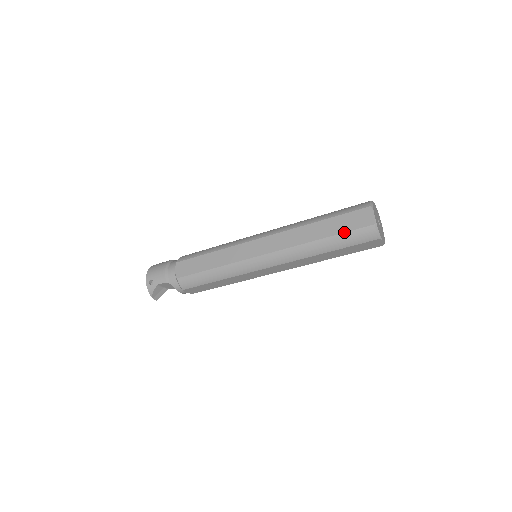
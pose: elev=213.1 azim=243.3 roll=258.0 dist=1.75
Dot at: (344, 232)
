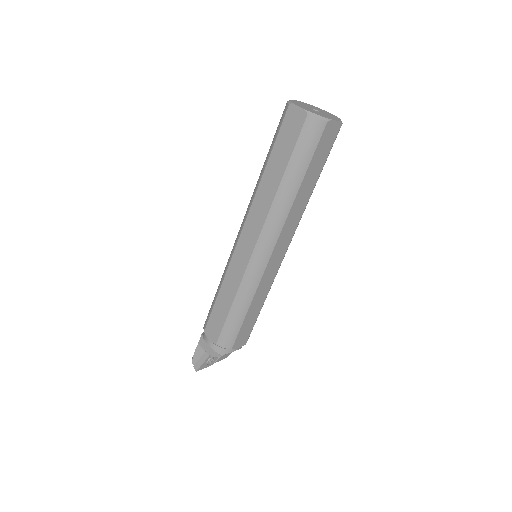
Dot at: occluded
